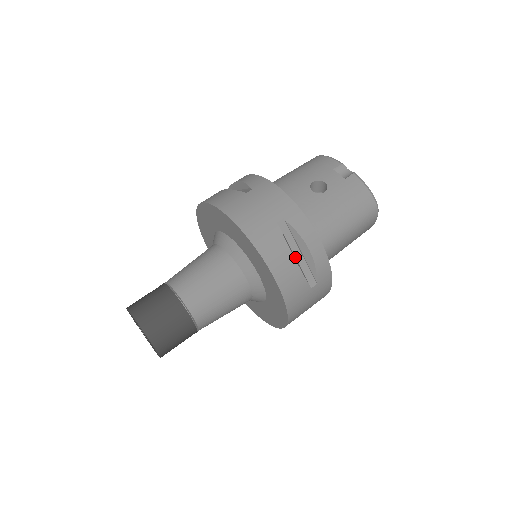
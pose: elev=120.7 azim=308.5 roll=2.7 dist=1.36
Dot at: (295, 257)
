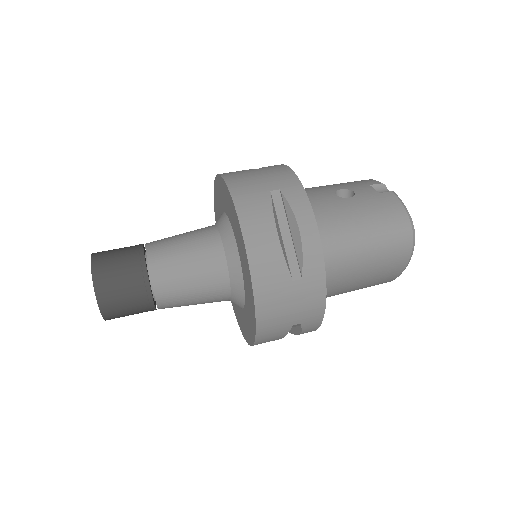
Dot at: (282, 236)
